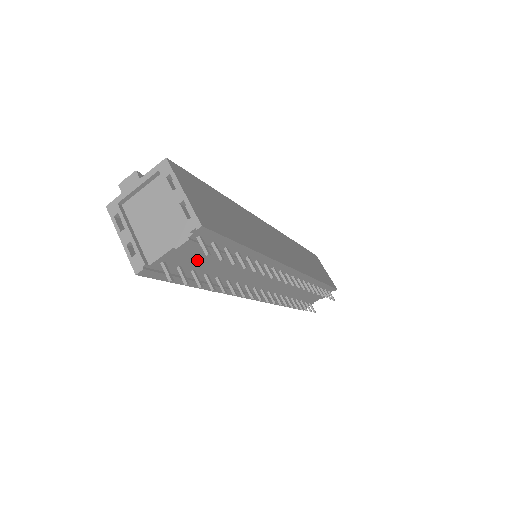
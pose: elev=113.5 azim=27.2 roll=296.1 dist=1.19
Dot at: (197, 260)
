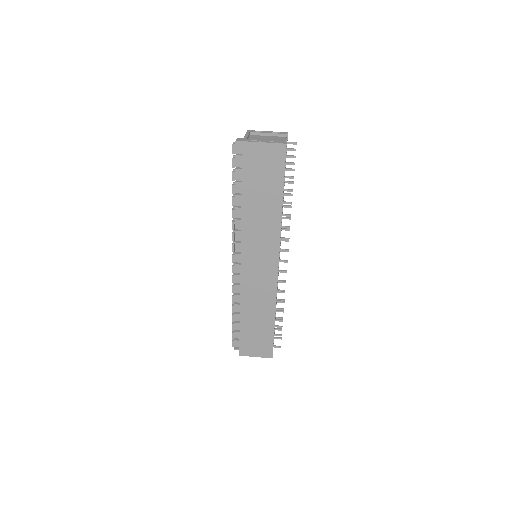
Dot at: occluded
